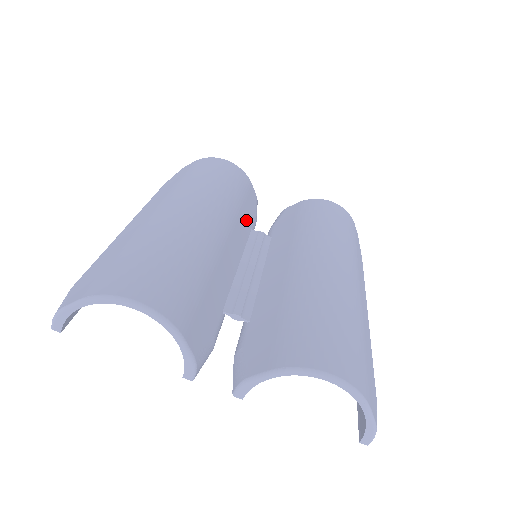
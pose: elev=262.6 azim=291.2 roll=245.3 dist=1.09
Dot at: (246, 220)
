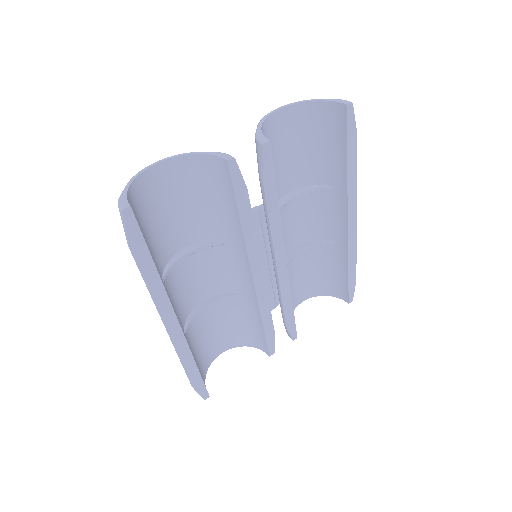
Dot at: occluded
